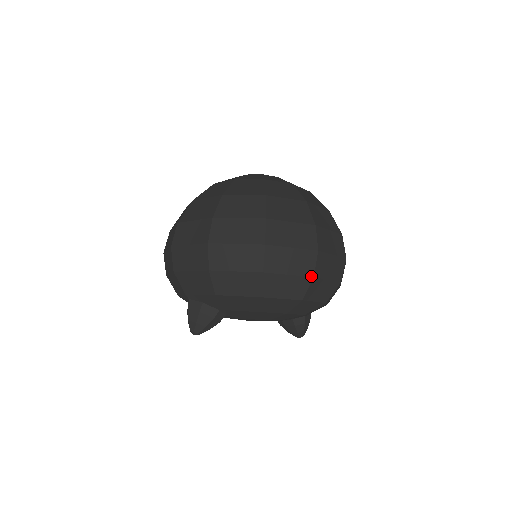
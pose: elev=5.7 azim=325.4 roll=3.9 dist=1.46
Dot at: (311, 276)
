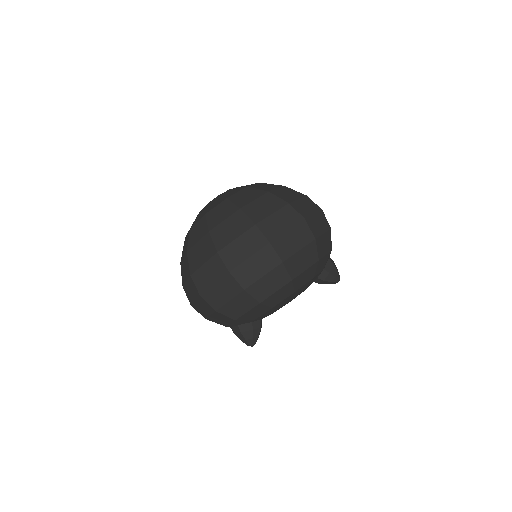
Dot at: (280, 263)
